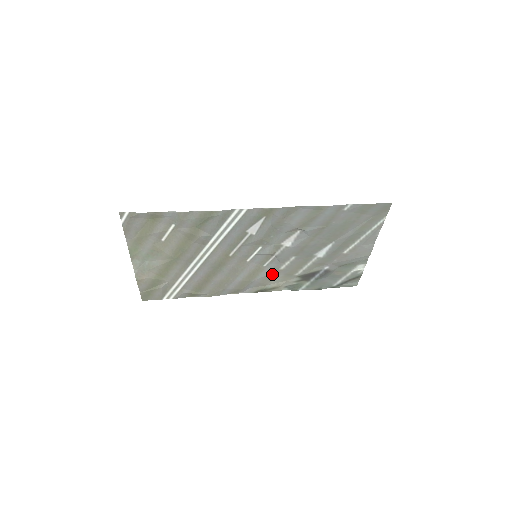
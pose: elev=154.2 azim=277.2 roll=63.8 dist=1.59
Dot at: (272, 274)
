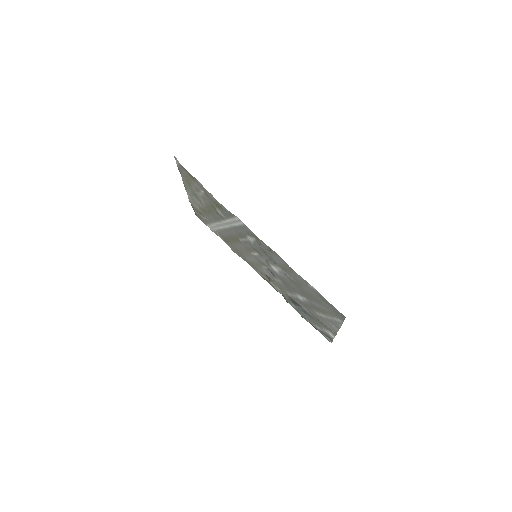
Dot at: (269, 277)
